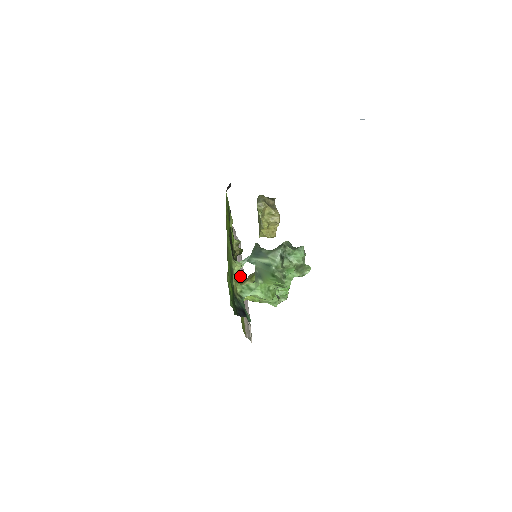
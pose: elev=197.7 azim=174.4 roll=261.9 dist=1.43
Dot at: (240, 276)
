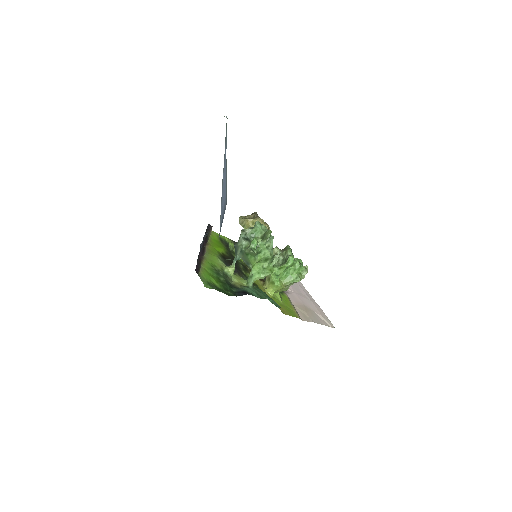
Dot at: occluded
